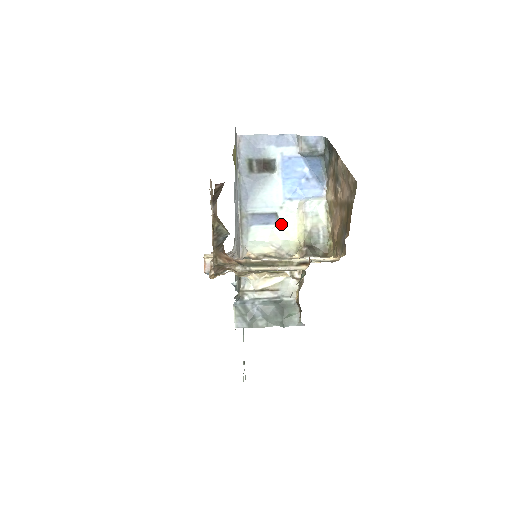
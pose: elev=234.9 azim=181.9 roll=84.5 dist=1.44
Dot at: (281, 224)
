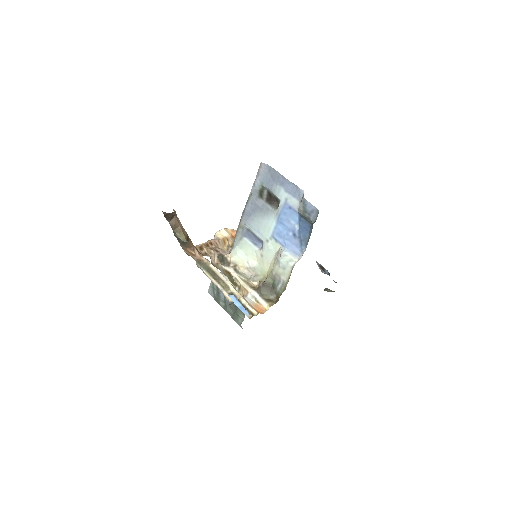
Dot at: (262, 252)
